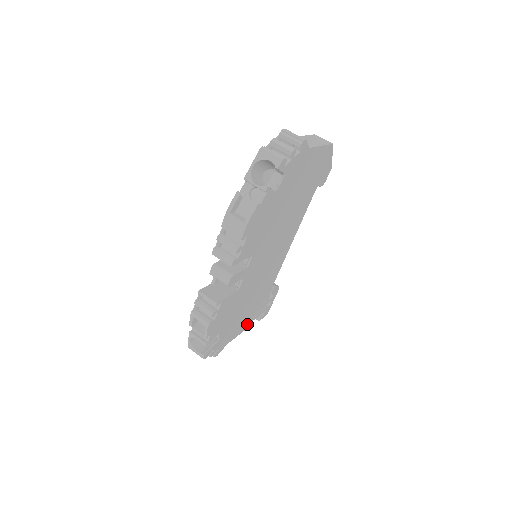
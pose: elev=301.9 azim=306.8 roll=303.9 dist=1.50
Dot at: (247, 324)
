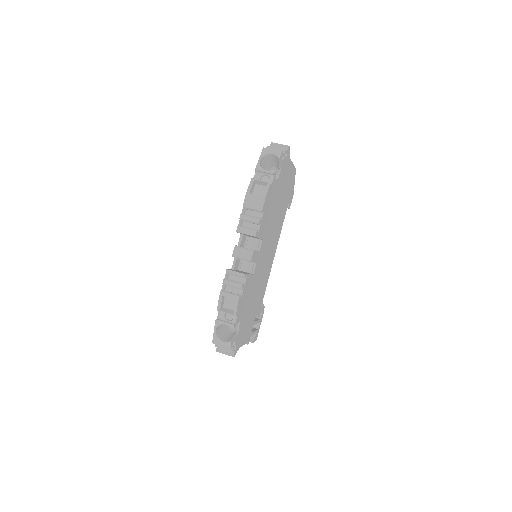
Dot at: (249, 336)
